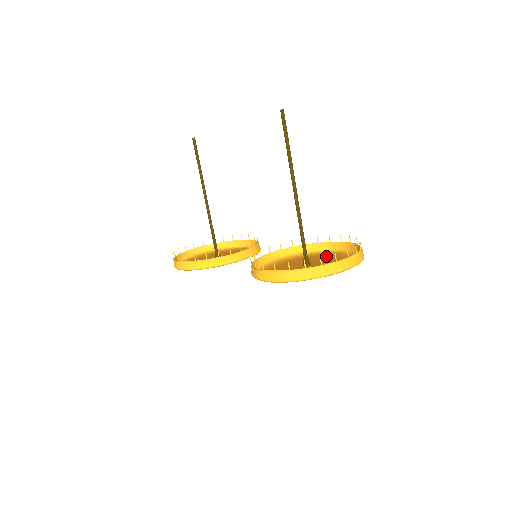
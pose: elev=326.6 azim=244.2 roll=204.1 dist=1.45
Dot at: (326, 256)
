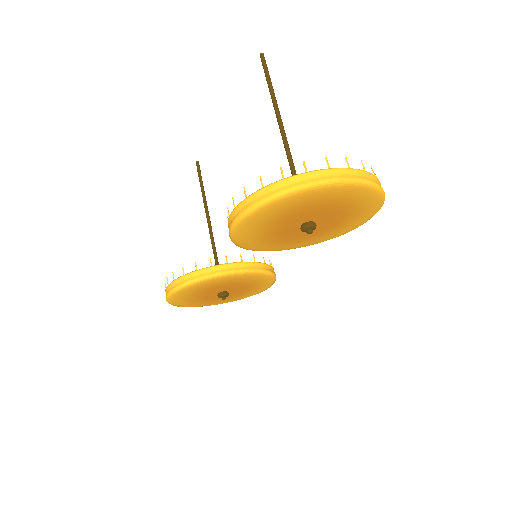
Dot at: (340, 223)
